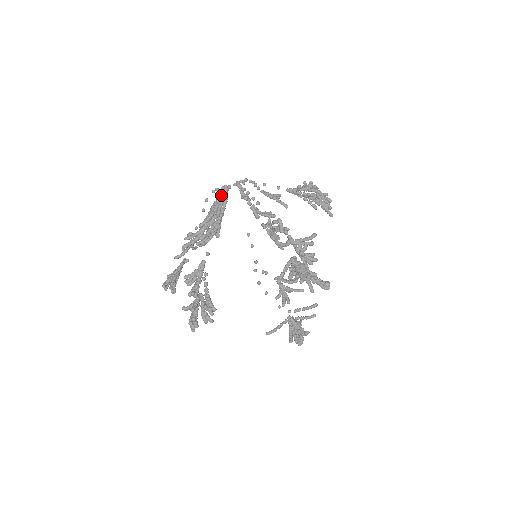
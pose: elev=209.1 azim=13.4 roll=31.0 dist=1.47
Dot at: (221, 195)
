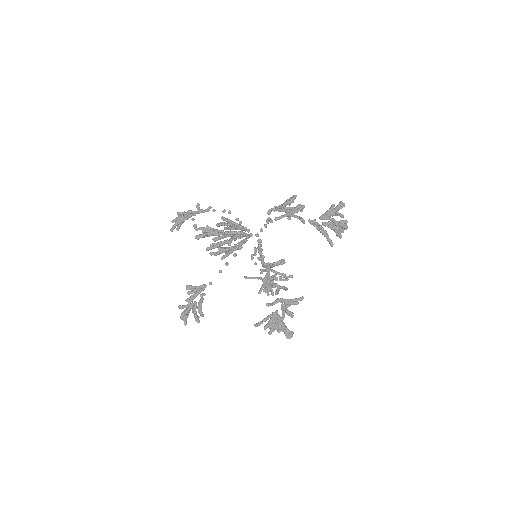
Dot at: (239, 249)
